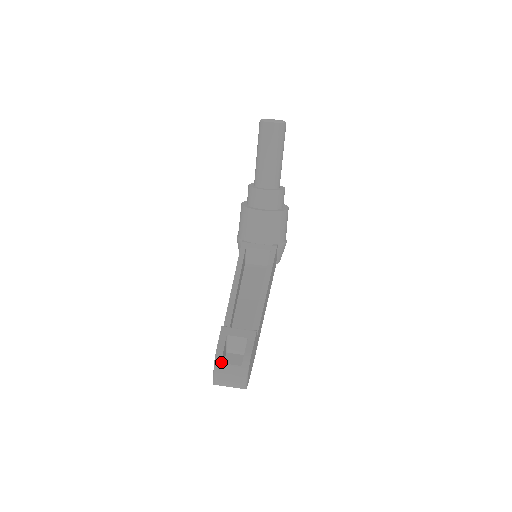
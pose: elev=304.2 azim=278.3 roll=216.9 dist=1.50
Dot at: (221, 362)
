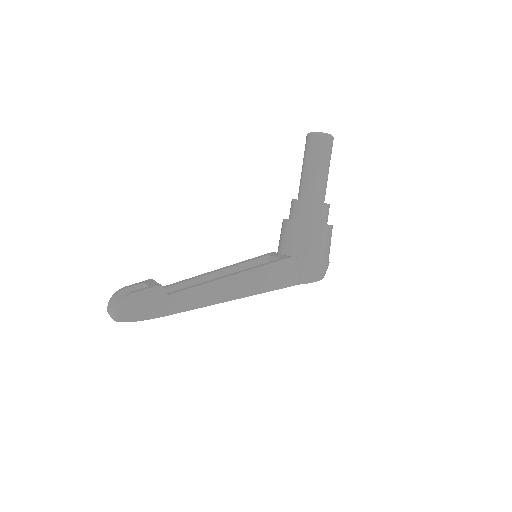
Dot at: (116, 294)
